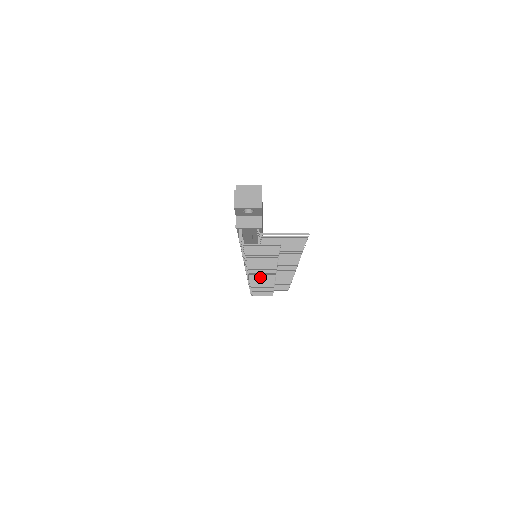
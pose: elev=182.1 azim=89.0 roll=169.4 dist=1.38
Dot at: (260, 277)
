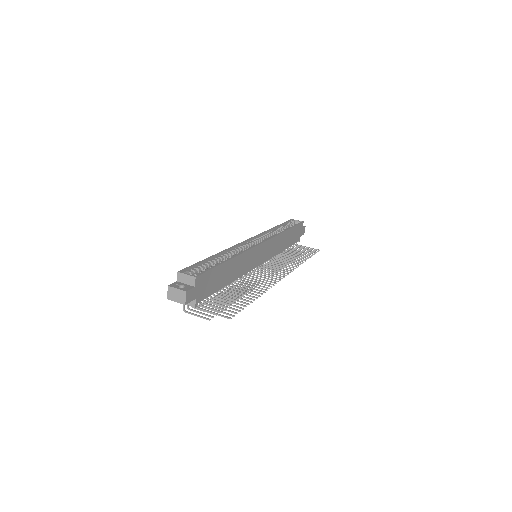
Dot at: occluded
